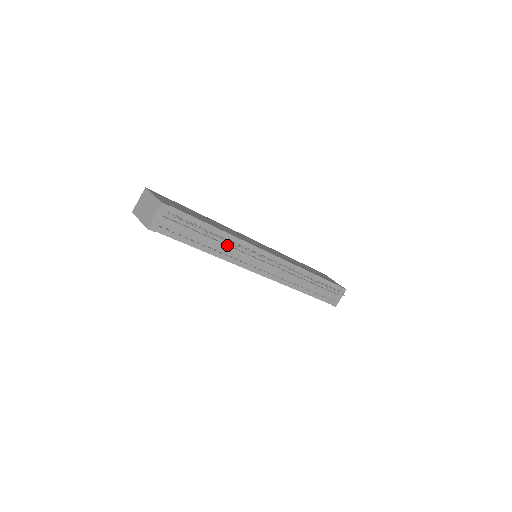
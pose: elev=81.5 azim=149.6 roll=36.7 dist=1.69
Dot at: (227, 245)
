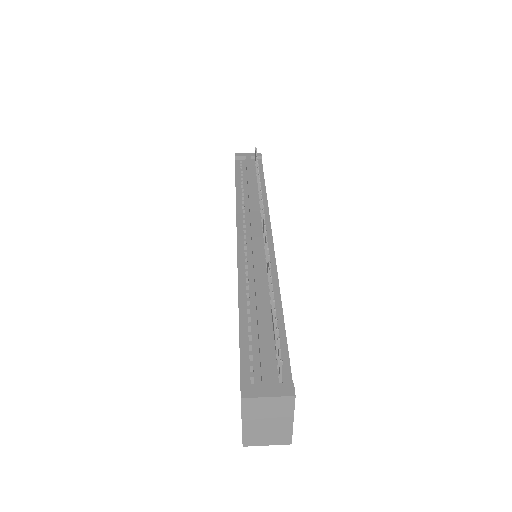
Dot at: occluded
